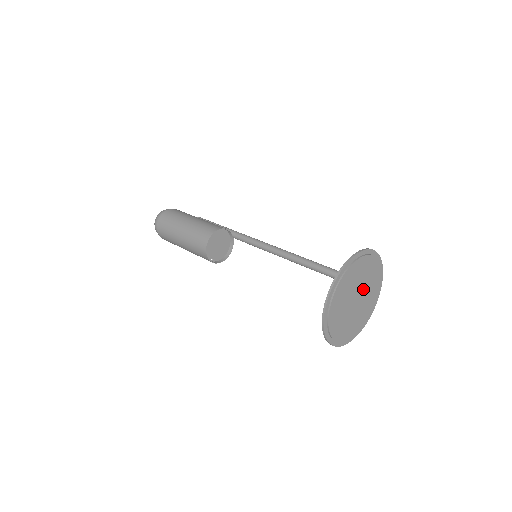
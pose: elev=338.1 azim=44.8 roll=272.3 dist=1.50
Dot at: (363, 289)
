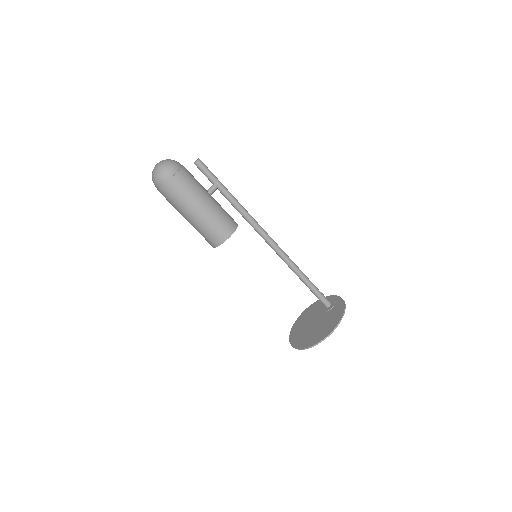
Dot at: occluded
